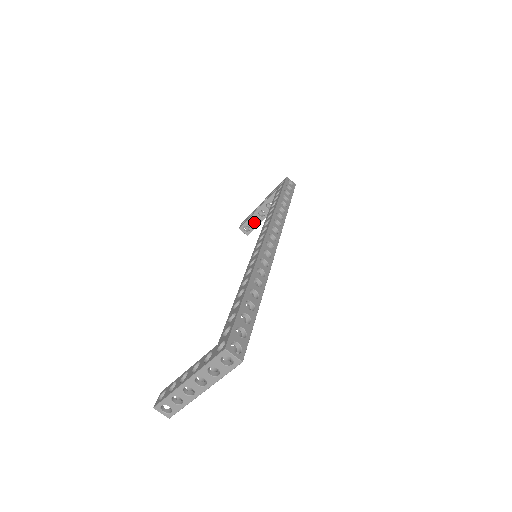
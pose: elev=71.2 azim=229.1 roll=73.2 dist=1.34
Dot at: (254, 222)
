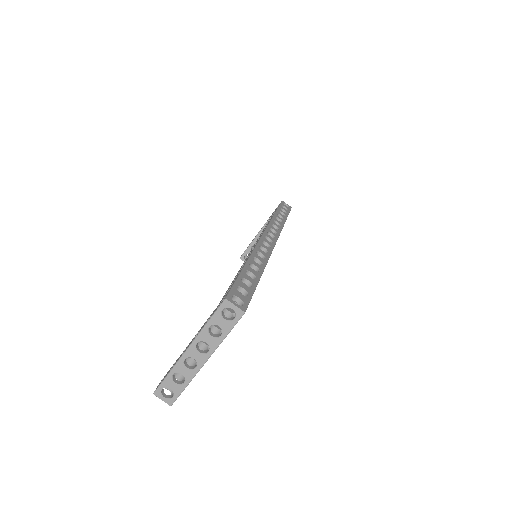
Dot at: occluded
